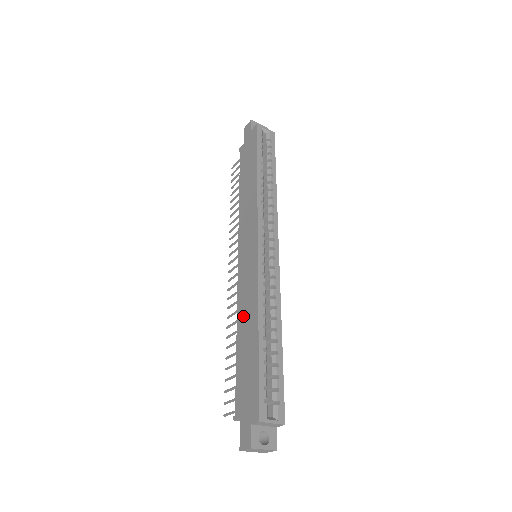
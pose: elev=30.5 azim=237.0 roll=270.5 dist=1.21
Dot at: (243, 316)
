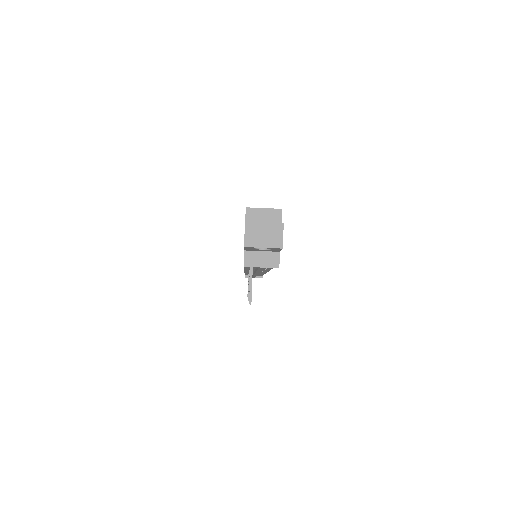
Dot at: occluded
